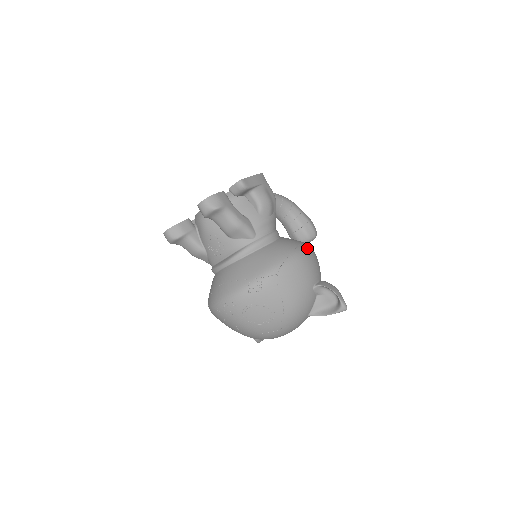
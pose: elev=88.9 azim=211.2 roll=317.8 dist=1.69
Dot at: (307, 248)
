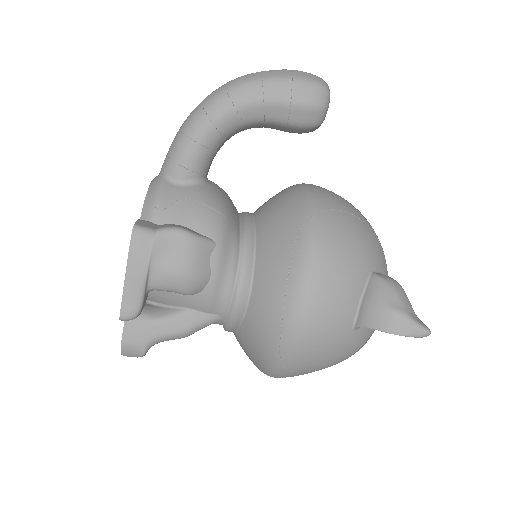
Dot at: (301, 293)
